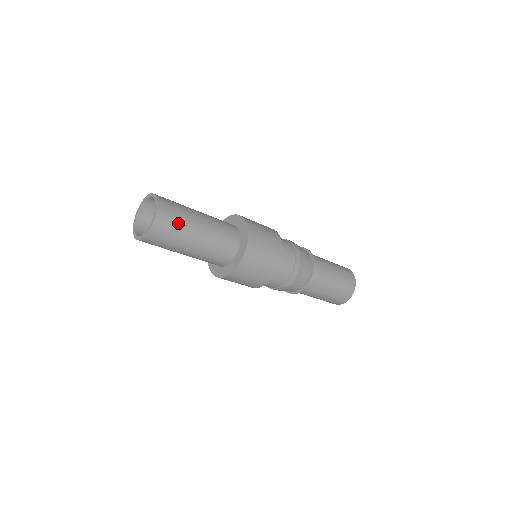
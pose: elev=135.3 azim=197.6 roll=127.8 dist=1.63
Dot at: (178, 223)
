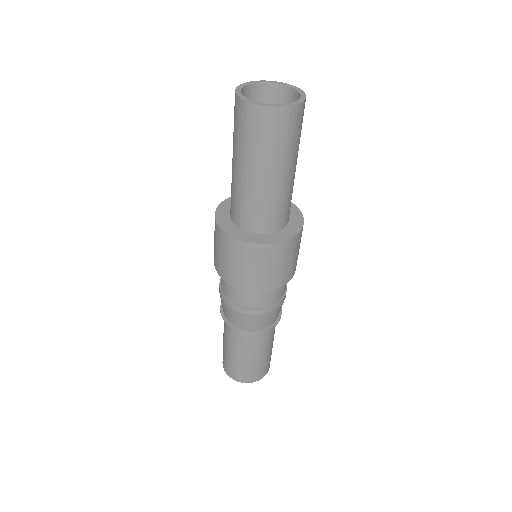
Dot at: (279, 142)
